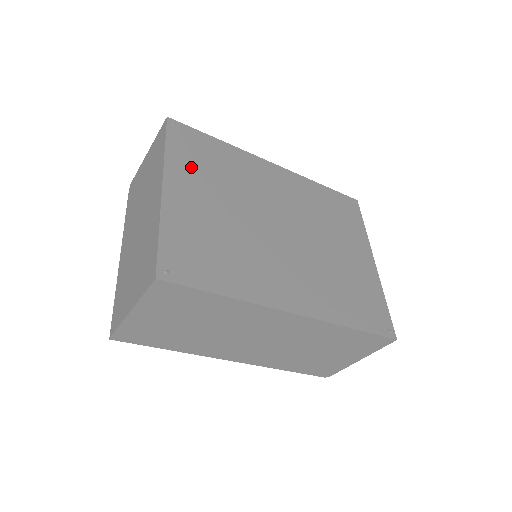
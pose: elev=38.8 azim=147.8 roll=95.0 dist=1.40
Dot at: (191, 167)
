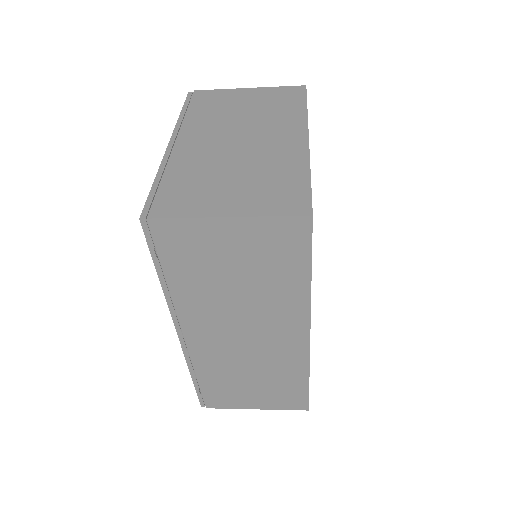
Dot at: occluded
